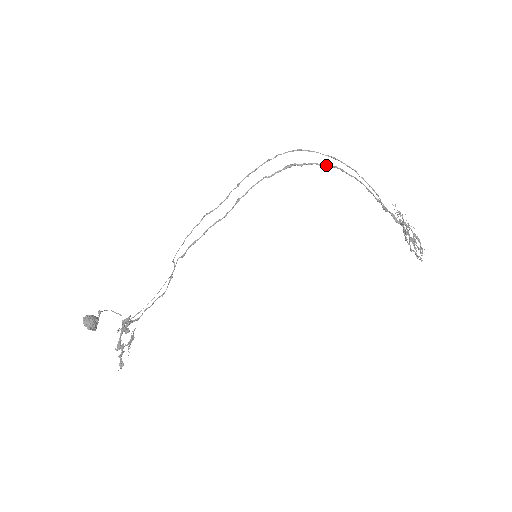
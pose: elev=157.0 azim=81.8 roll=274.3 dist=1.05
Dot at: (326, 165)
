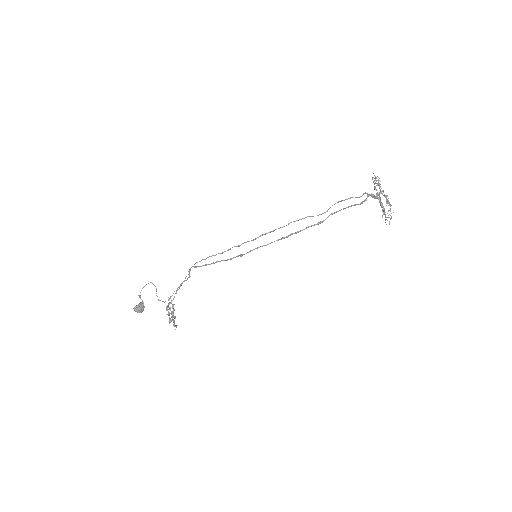
Dot at: occluded
